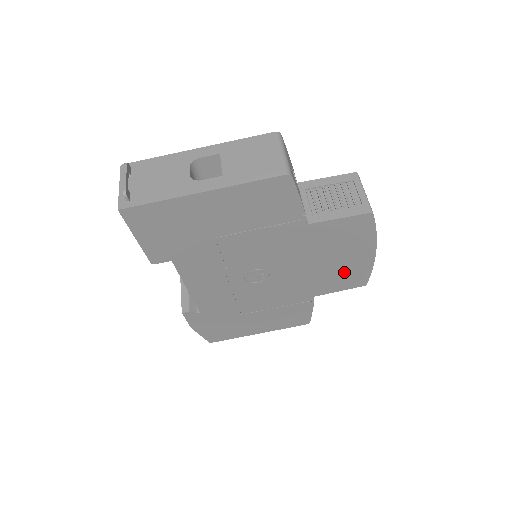
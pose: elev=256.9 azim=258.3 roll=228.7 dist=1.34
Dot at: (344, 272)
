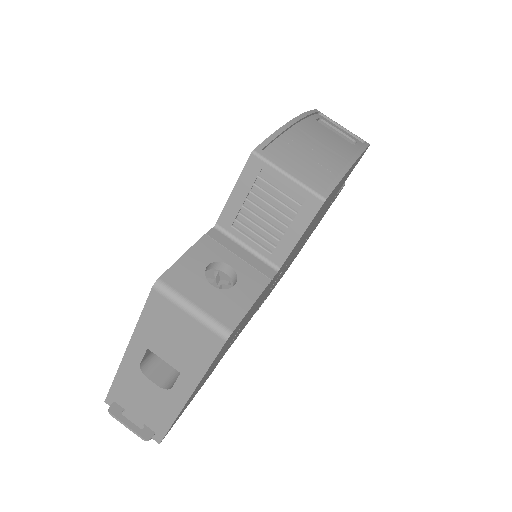
Dot at: (342, 183)
